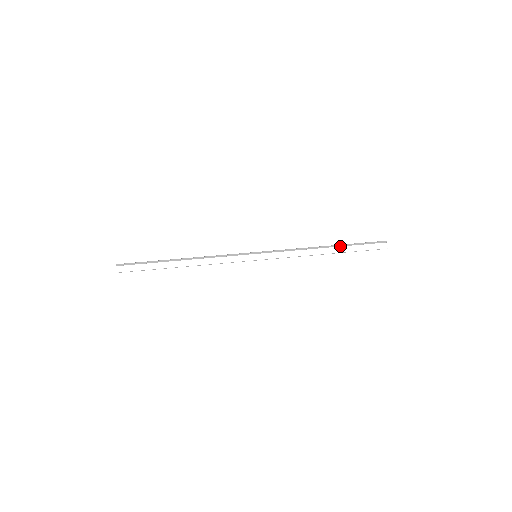
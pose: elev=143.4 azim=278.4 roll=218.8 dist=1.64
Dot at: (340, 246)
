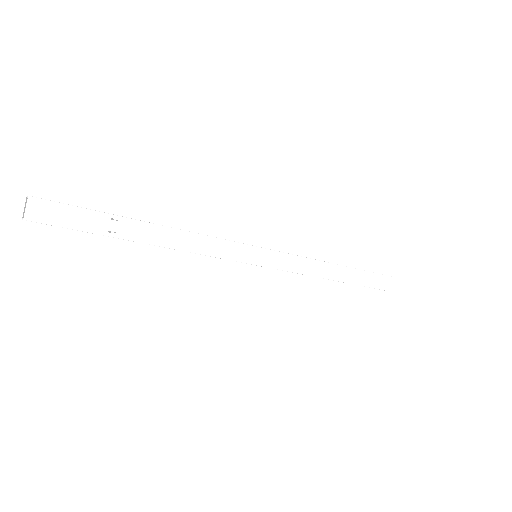
Dot at: occluded
